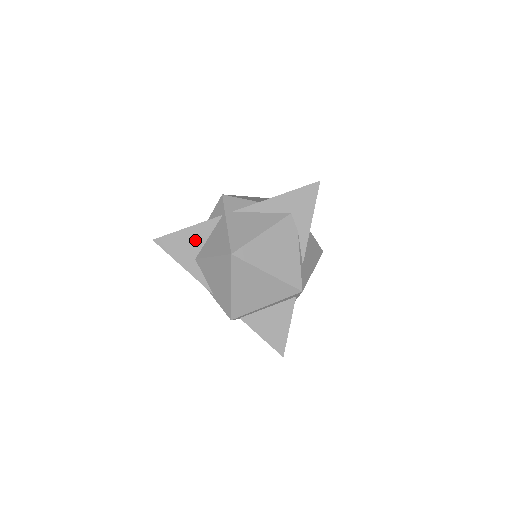
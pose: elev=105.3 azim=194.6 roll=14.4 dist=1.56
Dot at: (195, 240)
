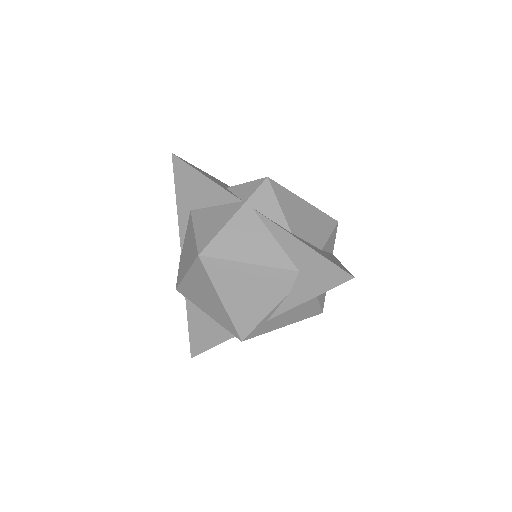
Dot at: (203, 195)
